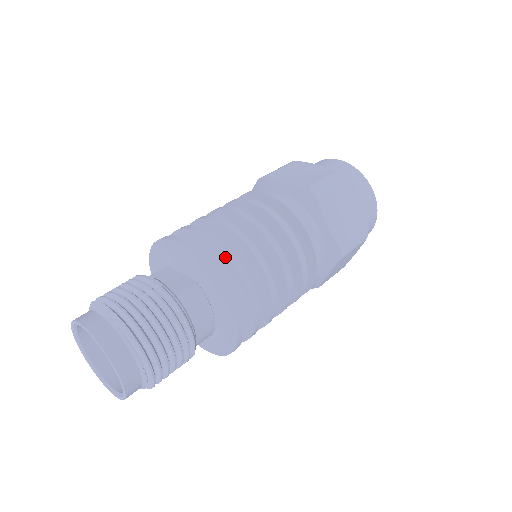
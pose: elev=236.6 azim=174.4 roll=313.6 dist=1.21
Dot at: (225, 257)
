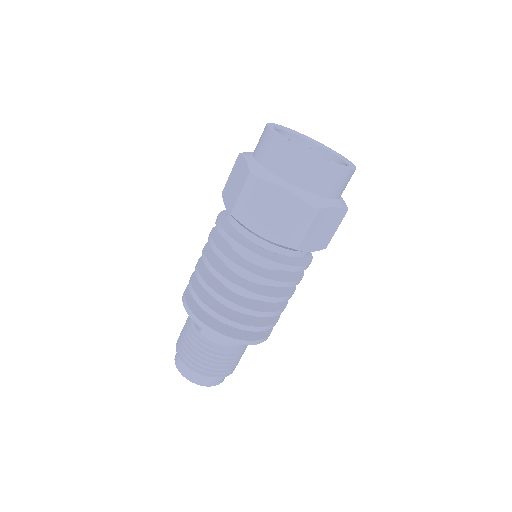
Dot at: (203, 307)
